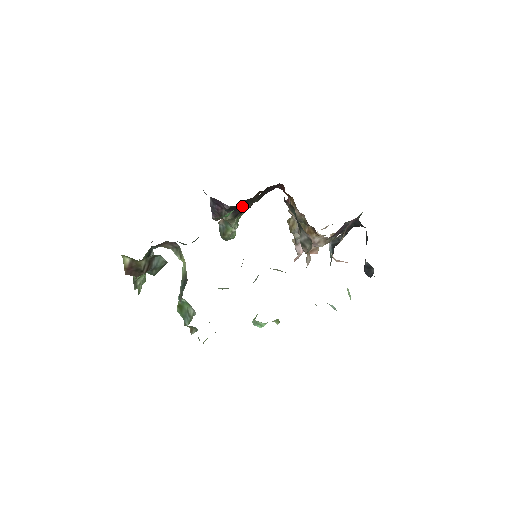
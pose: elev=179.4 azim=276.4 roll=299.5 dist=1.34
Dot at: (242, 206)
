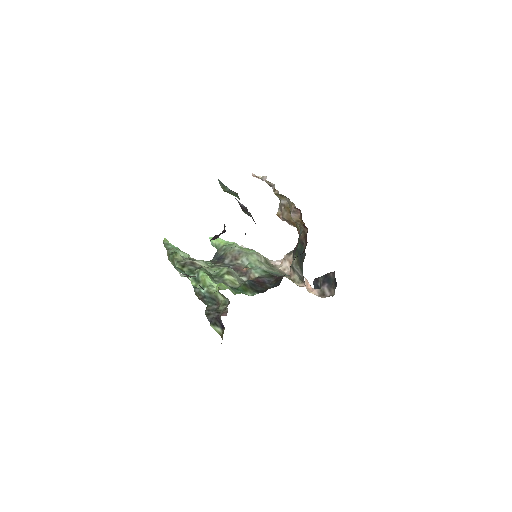
Dot at: occluded
